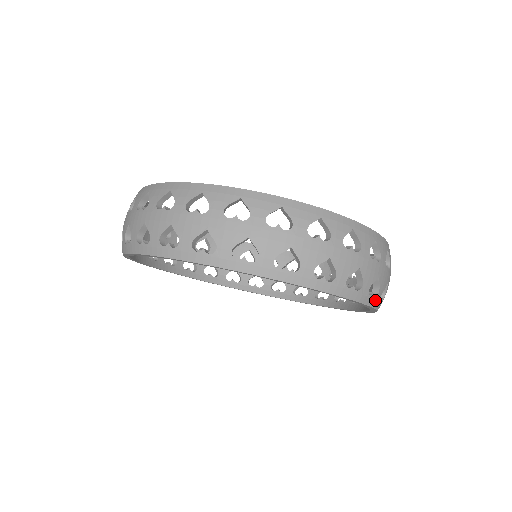
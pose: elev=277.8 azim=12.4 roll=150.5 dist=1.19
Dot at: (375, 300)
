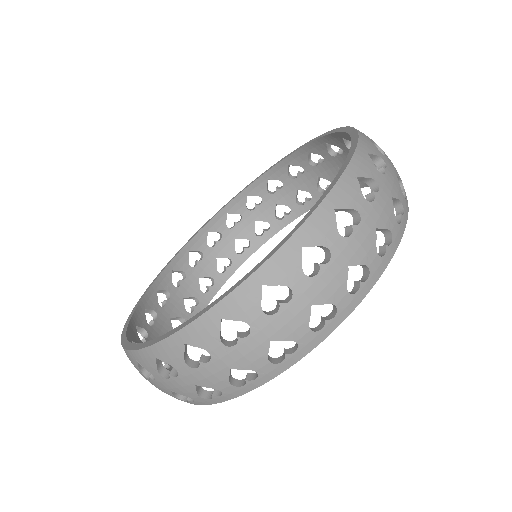
Dot at: (405, 211)
